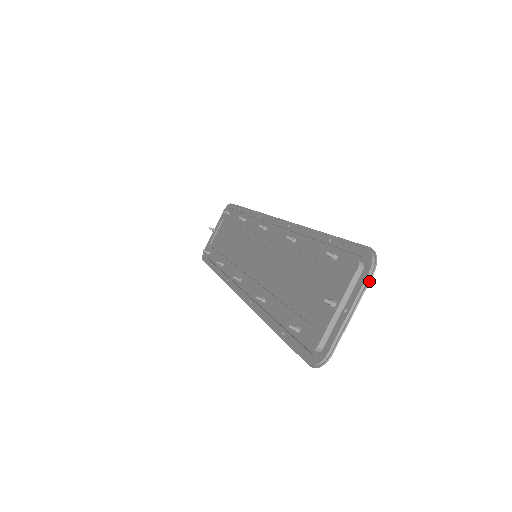
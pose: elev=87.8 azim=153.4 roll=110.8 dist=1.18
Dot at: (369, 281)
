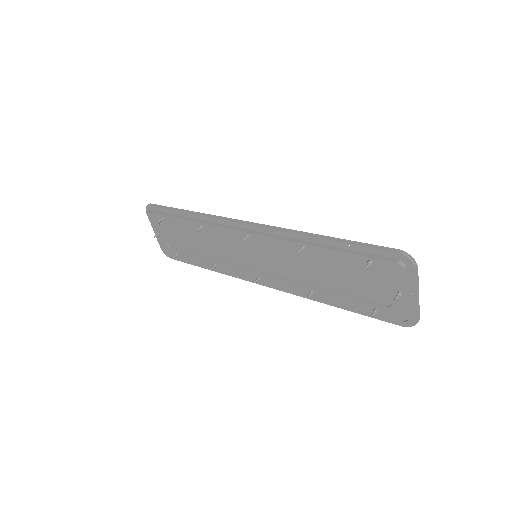
Dot at: occluded
